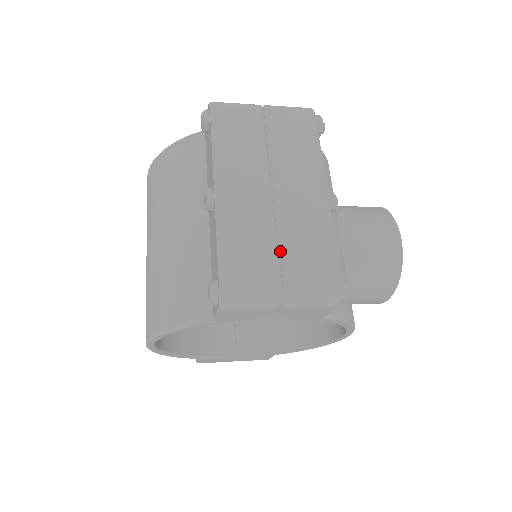
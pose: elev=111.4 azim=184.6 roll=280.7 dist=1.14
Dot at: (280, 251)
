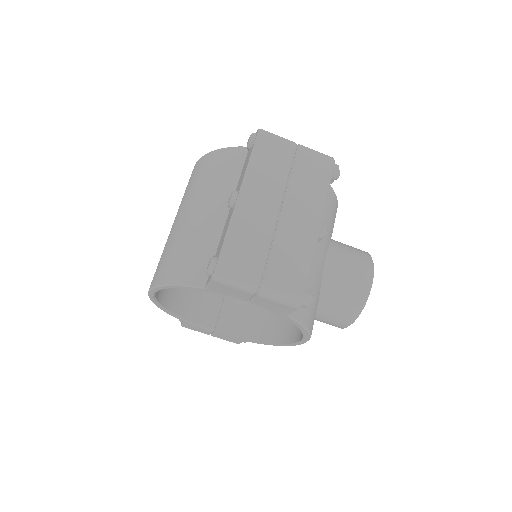
Dot at: (270, 254)
